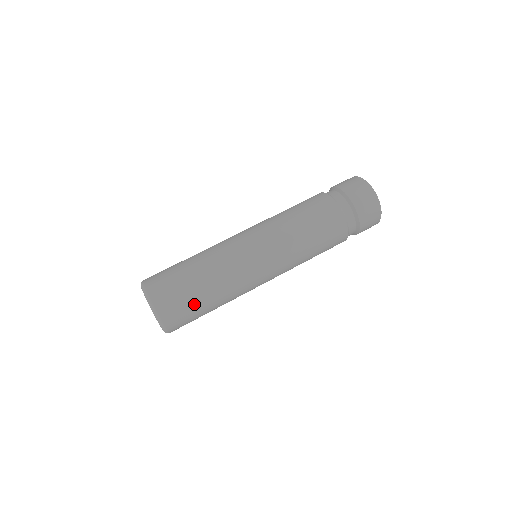
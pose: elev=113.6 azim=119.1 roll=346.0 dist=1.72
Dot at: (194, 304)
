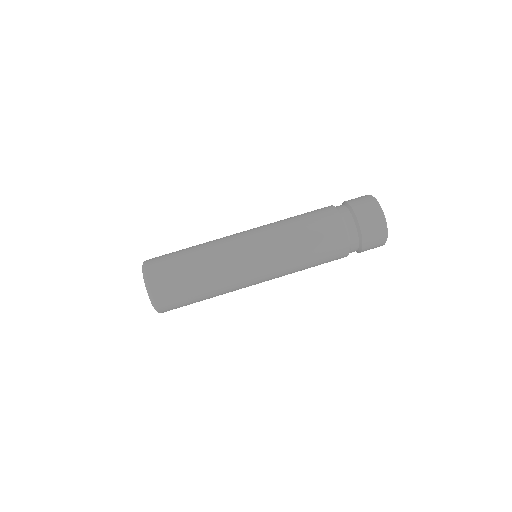
Dot at: (180, 271)
